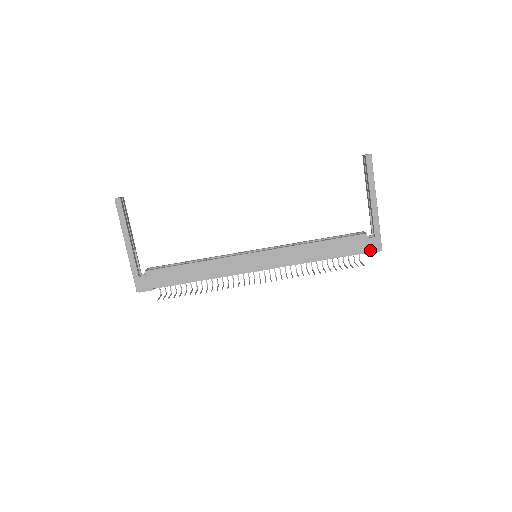
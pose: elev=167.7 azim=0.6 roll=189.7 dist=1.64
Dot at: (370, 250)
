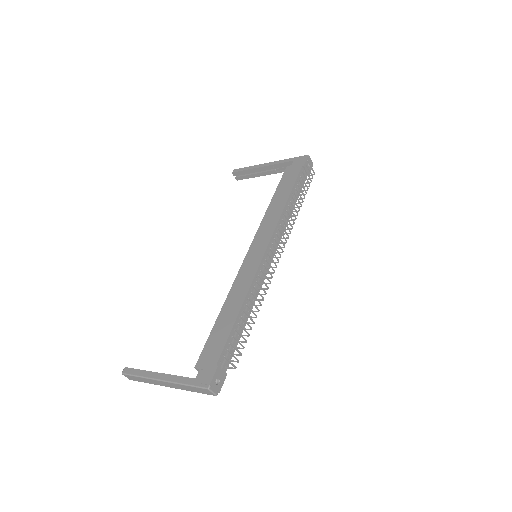
Dot at: (302, 163)
